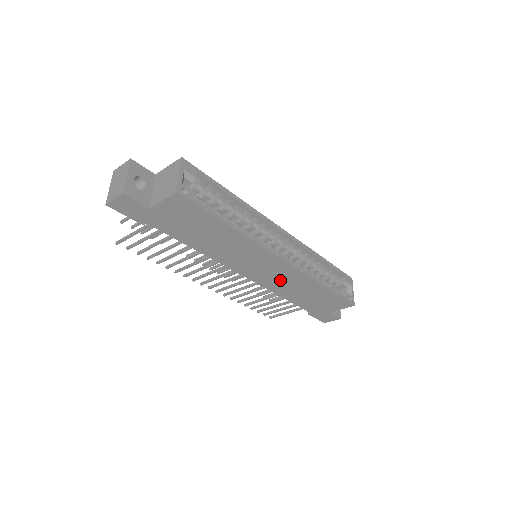
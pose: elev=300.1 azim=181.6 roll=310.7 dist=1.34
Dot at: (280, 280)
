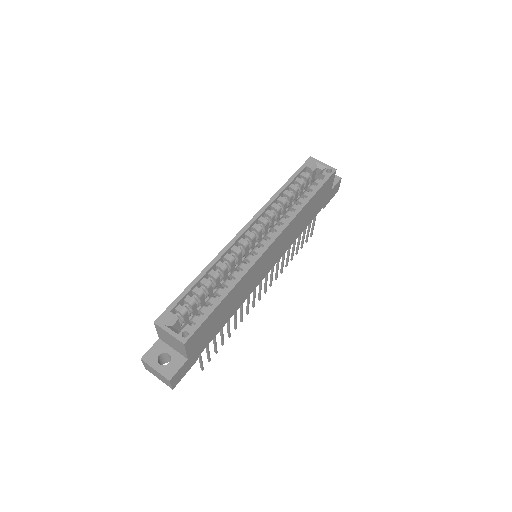
Dot at: (285, 241)
